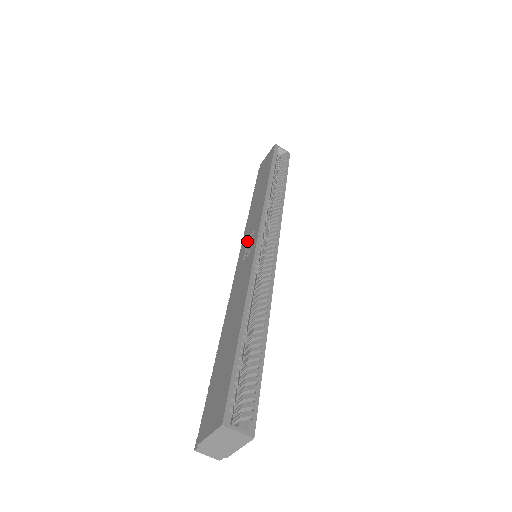
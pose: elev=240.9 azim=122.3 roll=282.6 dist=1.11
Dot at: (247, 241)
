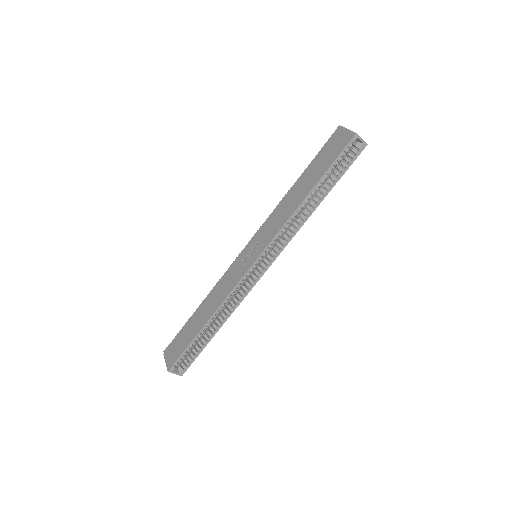
Dot at: (255, 244)
